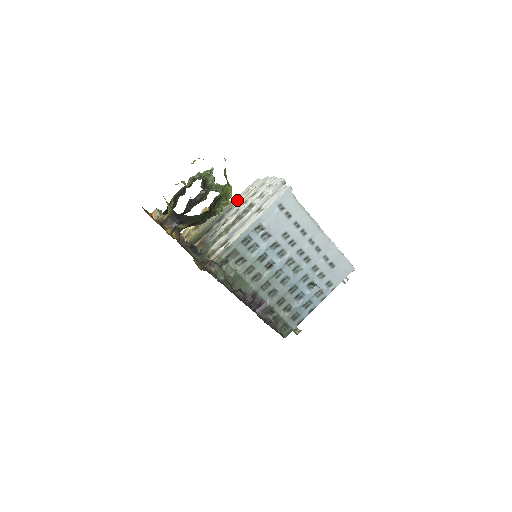
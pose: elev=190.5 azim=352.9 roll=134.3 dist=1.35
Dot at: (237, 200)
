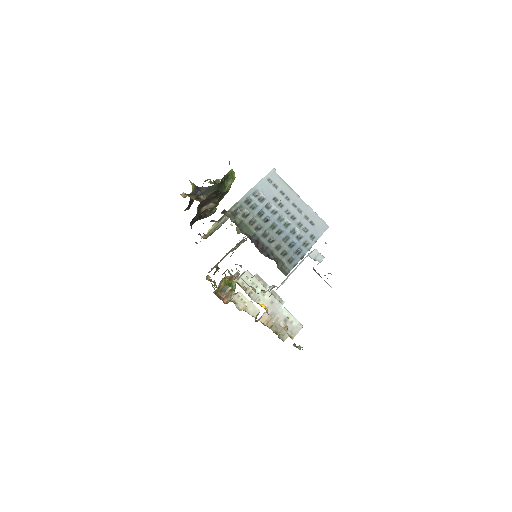
Dot at: occluded
